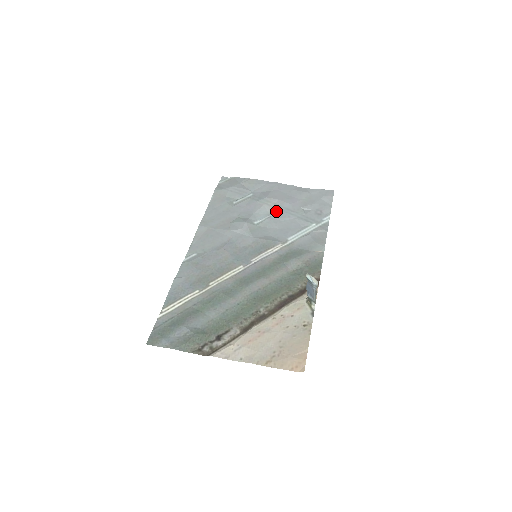
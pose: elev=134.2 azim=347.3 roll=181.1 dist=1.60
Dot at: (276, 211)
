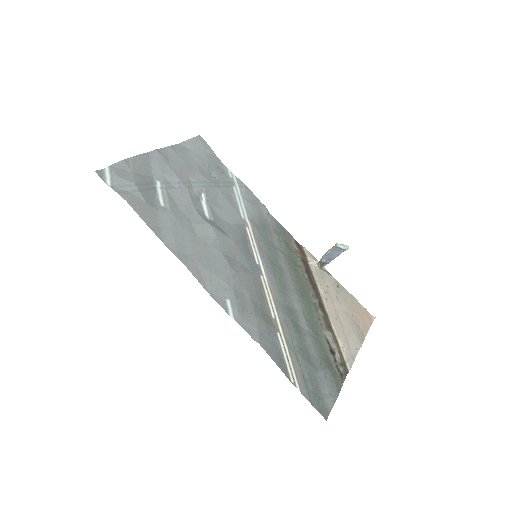
Dot at: (201, 191)
